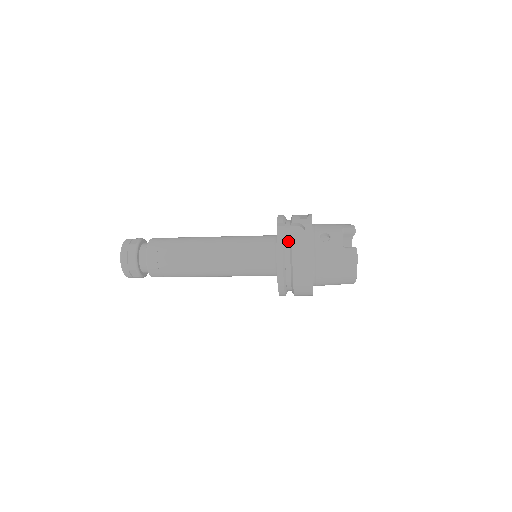
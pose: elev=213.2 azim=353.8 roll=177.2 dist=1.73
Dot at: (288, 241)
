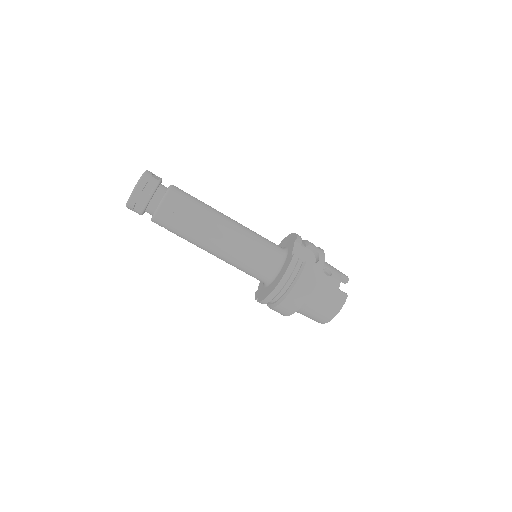
Dot at: (301, 258)
